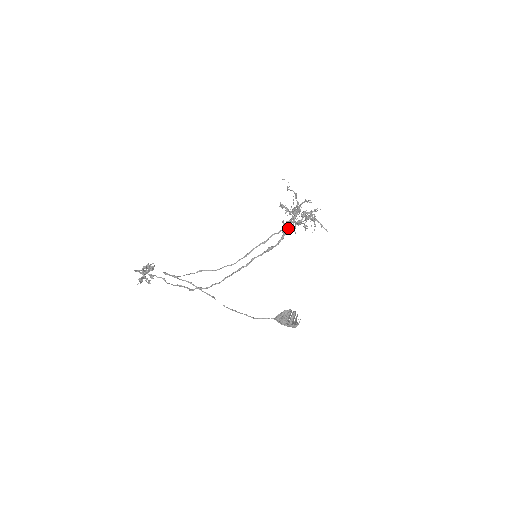
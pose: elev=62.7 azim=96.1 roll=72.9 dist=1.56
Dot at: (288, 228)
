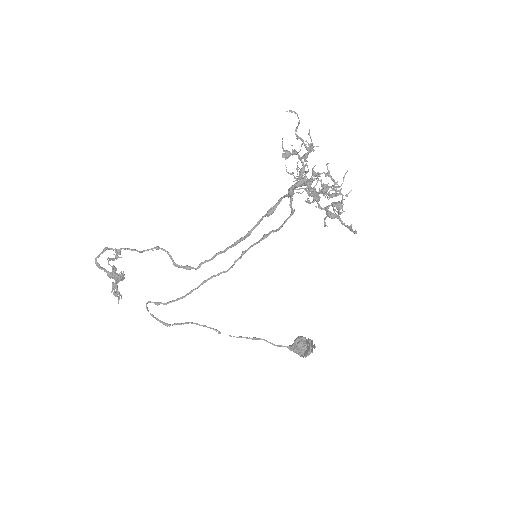
Dot at: occluded
